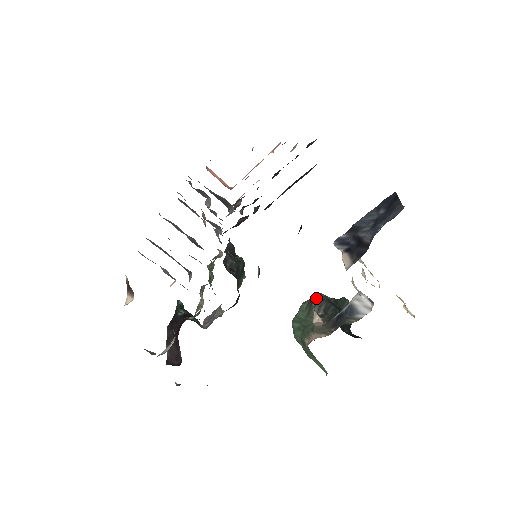
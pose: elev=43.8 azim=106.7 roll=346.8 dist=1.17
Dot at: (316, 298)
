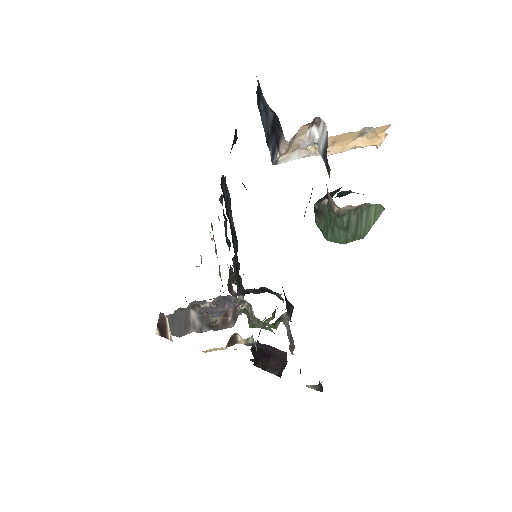
Dot at: (315, 205)
